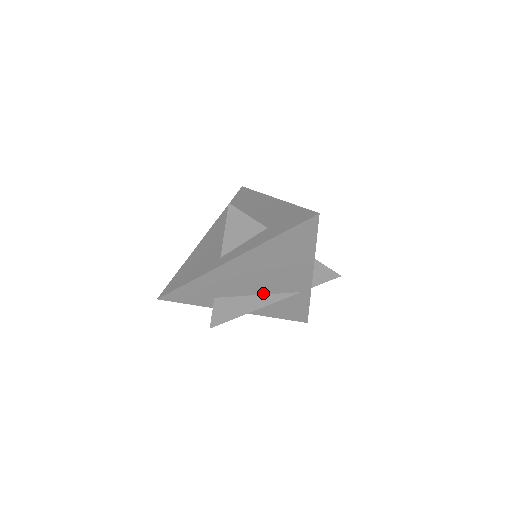
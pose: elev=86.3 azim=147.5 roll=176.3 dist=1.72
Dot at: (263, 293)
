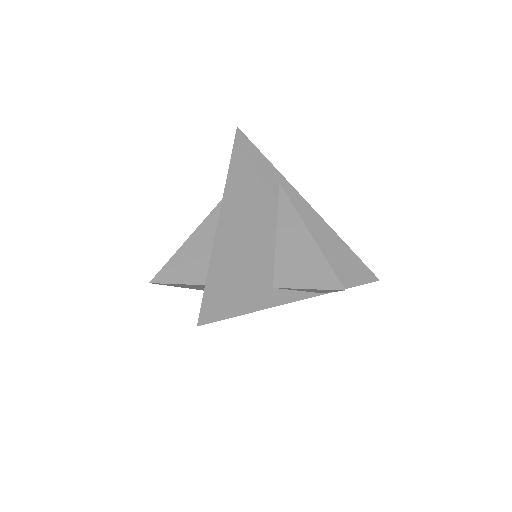
Dot at: occluded
